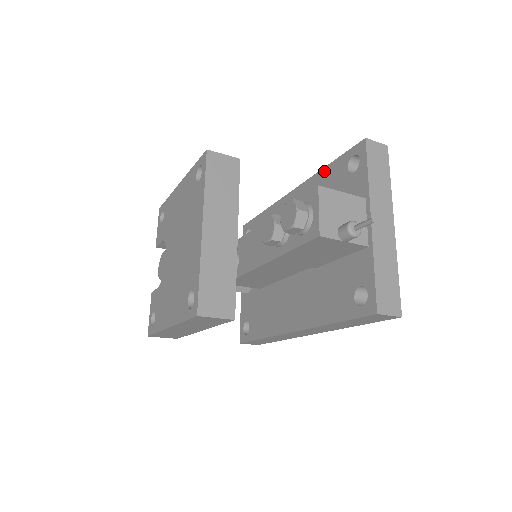
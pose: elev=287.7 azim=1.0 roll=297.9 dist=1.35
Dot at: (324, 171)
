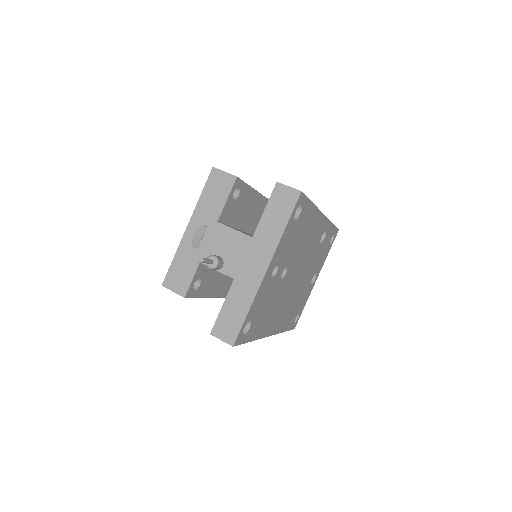
Dot at: occluded
